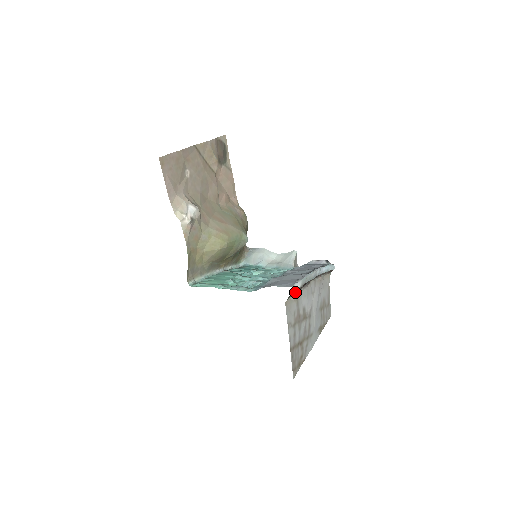
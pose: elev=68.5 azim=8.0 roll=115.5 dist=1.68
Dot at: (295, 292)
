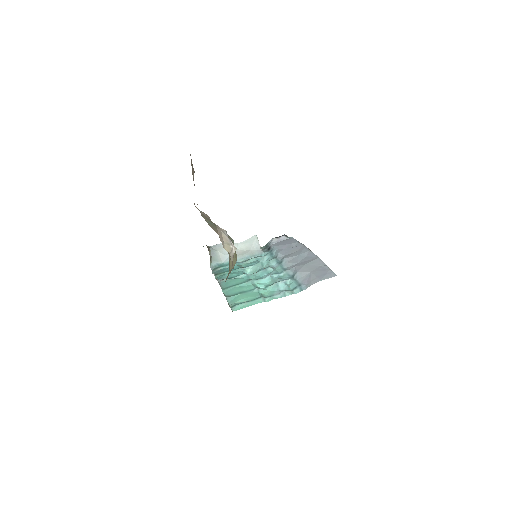
Dot at: occluded
